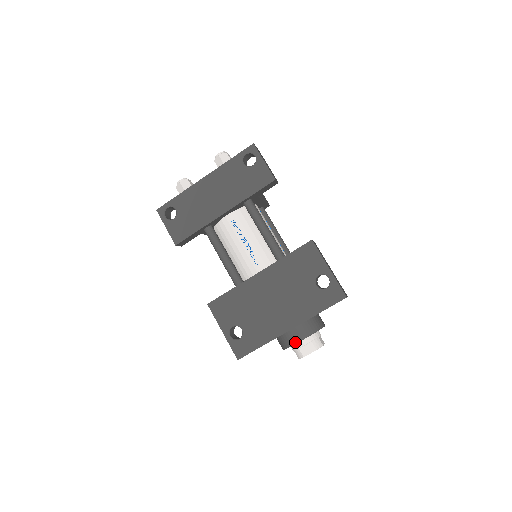
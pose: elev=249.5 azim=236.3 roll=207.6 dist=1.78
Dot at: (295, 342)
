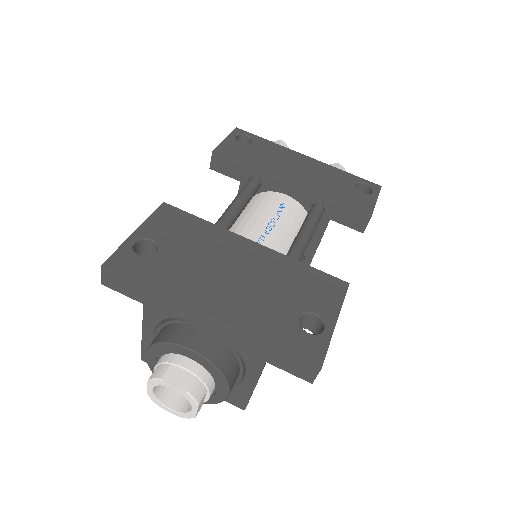
Dot at: (184, 343)
